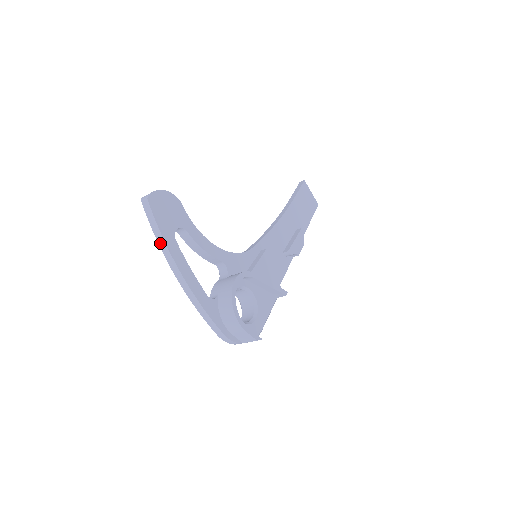
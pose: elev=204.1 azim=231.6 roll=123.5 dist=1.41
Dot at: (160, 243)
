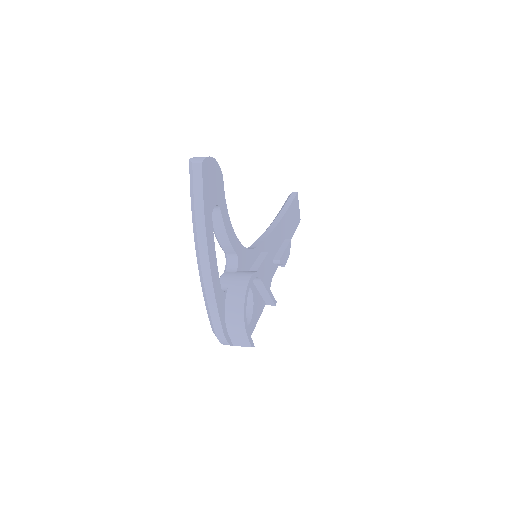
Dot at: (198, 216)
